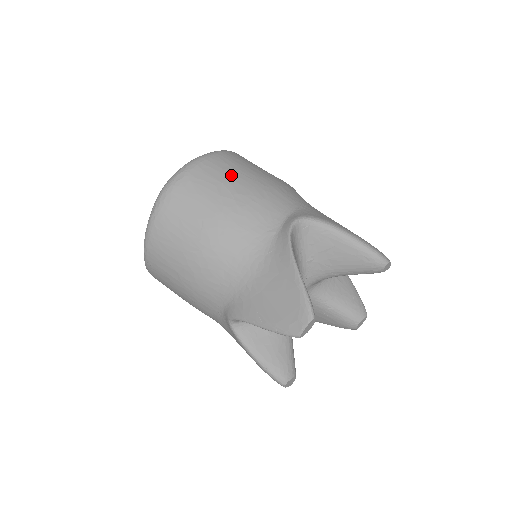
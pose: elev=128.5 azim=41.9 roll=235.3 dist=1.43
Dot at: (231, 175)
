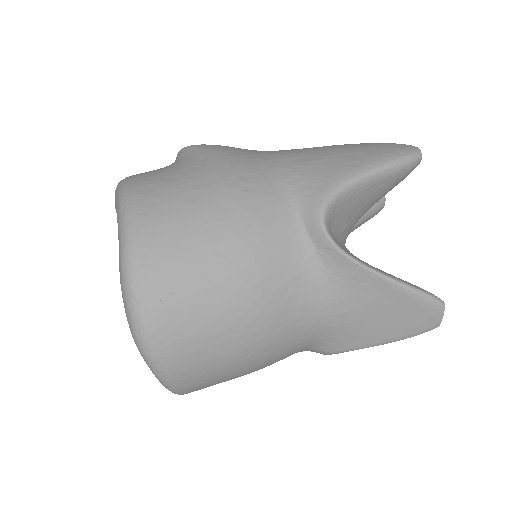
Dot at: (193, 245)
